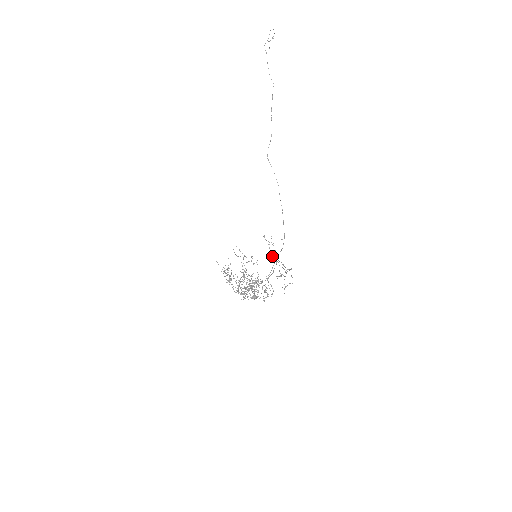
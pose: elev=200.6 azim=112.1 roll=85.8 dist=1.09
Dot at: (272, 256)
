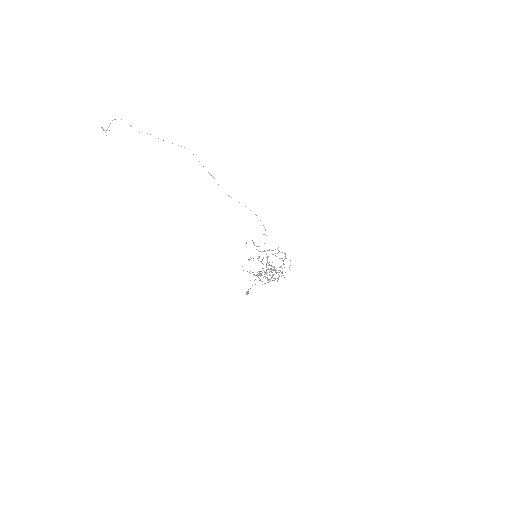
Dot at: (259, 251)
